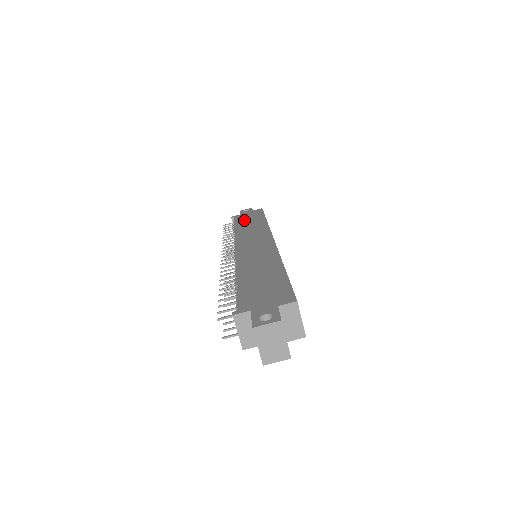
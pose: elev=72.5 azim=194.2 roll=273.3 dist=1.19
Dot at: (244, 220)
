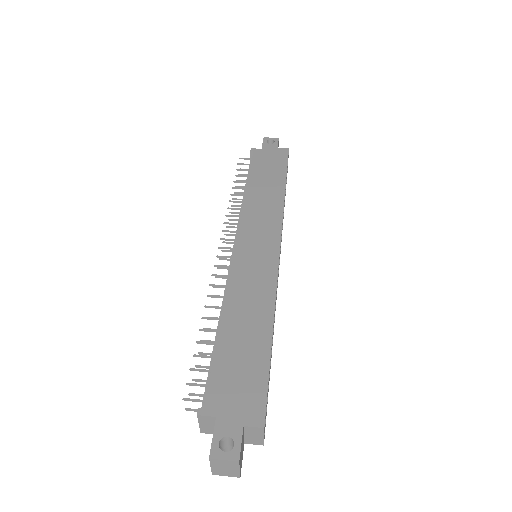
Dot at: (262, 170)
